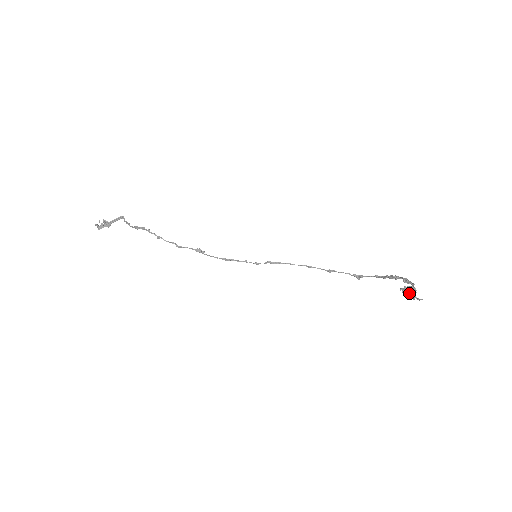
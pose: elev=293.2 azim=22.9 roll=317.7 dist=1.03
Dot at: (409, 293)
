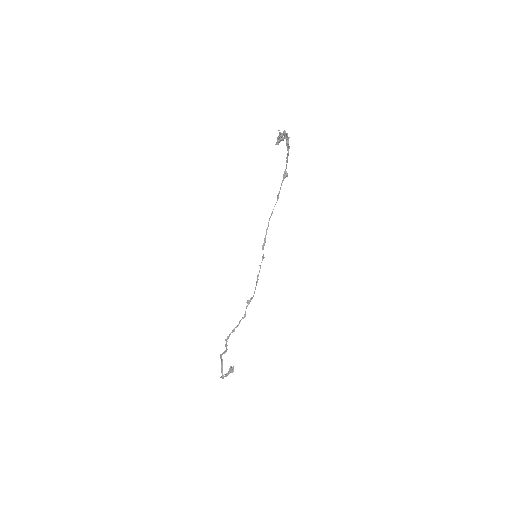
Dot at: (278, 139)
